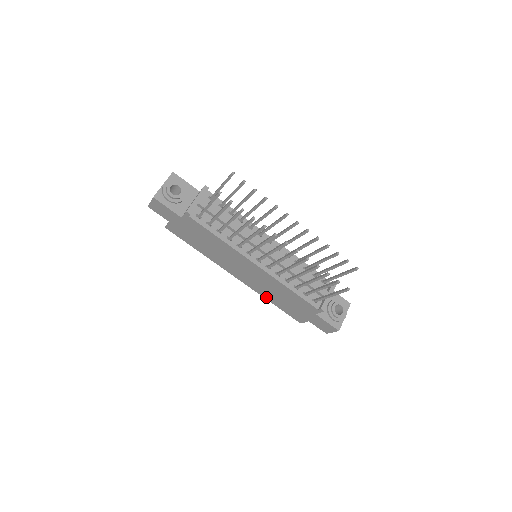
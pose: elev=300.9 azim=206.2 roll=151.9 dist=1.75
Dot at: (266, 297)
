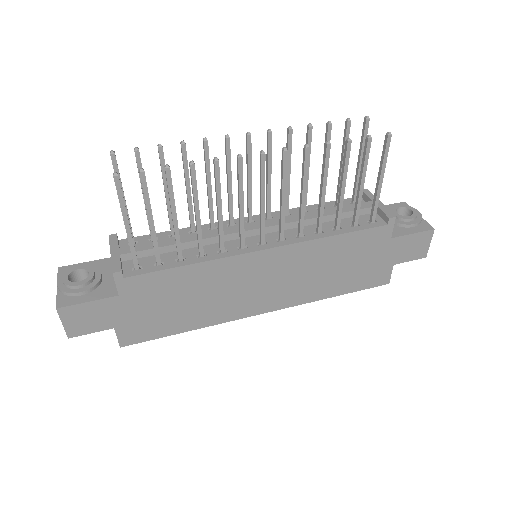
Dot at: (321, 296)
